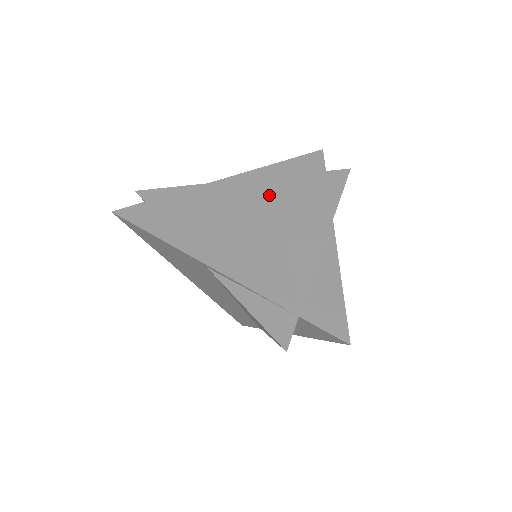
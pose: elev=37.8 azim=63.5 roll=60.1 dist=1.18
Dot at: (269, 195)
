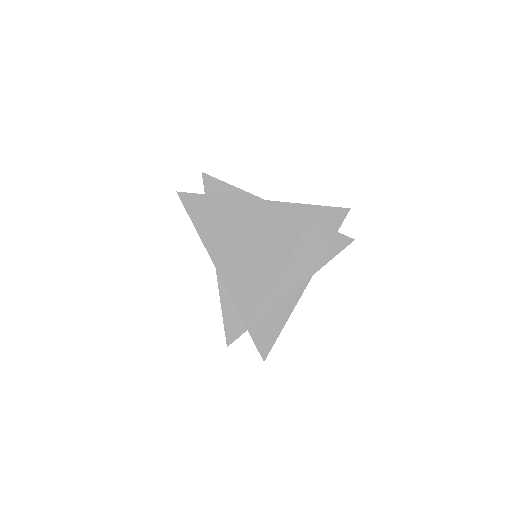
Dot at: (286, 231)
